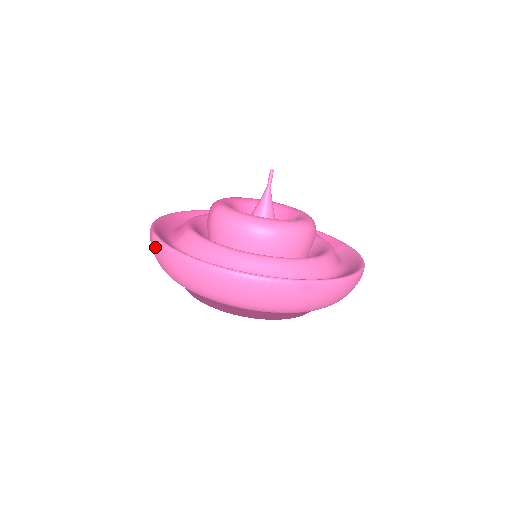
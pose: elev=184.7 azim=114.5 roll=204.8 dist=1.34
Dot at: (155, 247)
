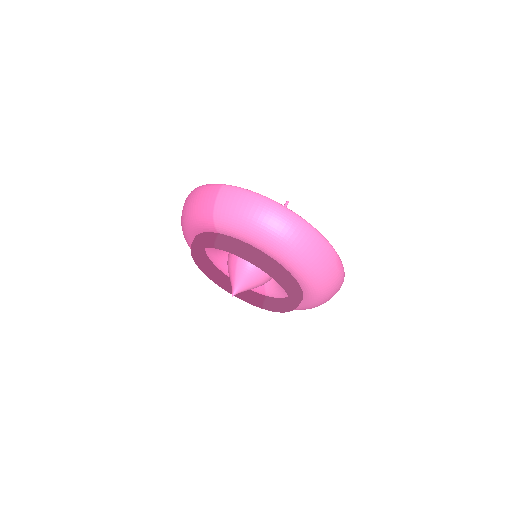
Dot at: (230, 191)
